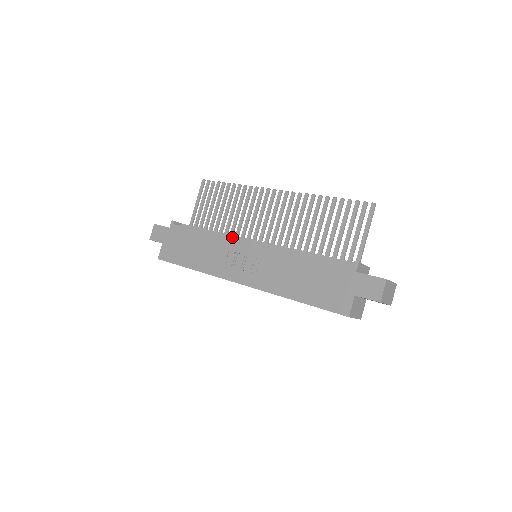
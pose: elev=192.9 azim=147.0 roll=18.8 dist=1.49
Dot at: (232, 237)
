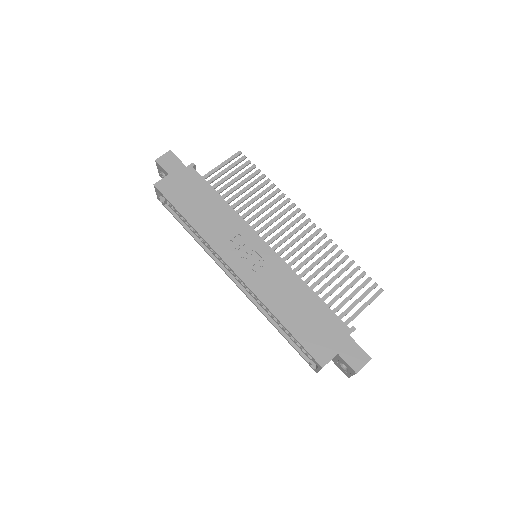
Dot at: occluded
